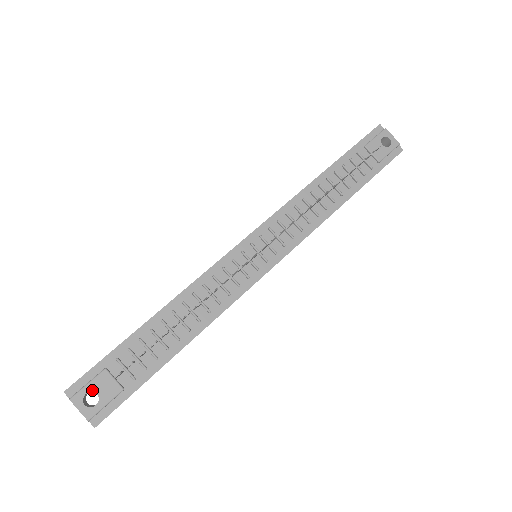
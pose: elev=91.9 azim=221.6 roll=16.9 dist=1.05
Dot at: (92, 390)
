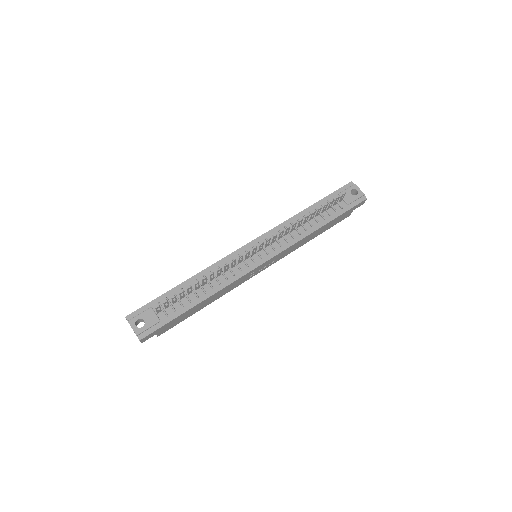
Dot at: (141, 318)
